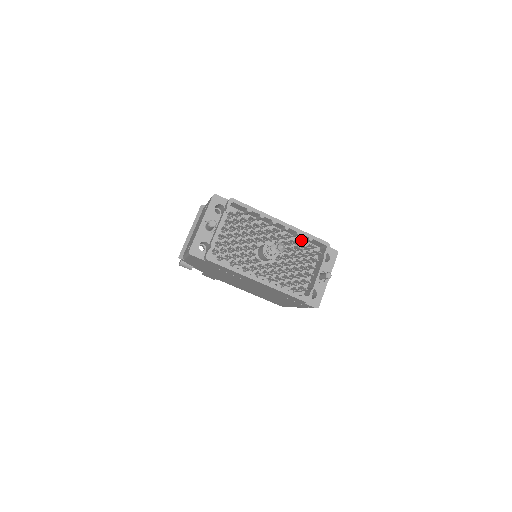
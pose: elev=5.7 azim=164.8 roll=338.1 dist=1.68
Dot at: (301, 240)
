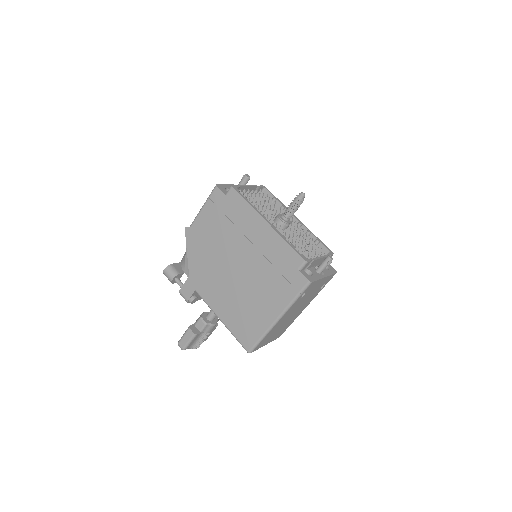
Dot at: (310, 236)
